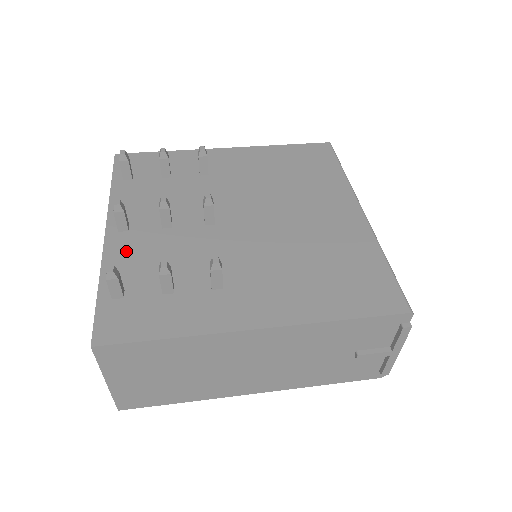
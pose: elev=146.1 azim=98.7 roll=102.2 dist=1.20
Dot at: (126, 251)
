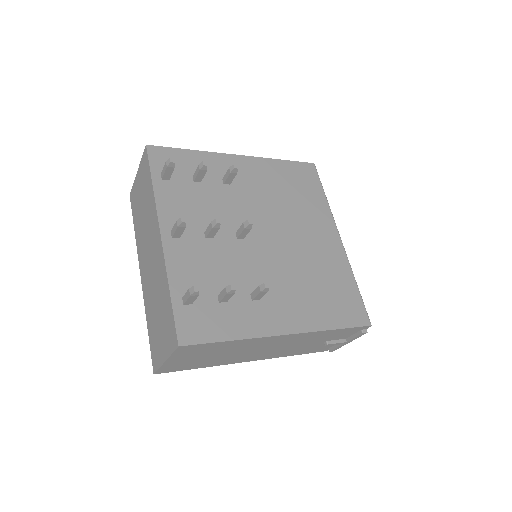
Dot at: (183, 259)
